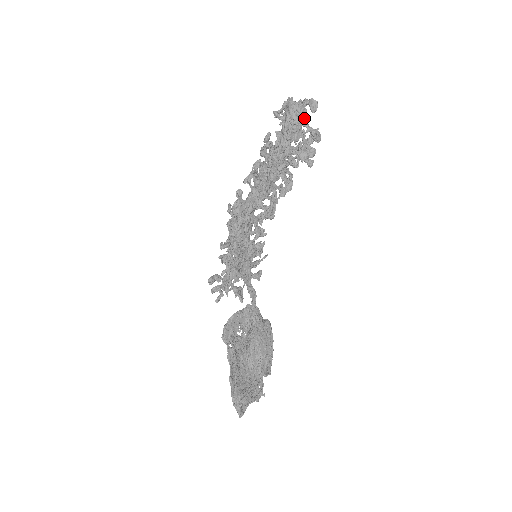
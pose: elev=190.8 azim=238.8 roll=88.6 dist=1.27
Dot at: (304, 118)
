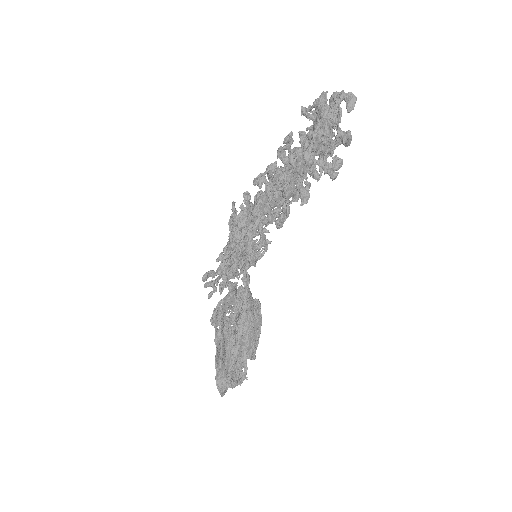
Dot at: occluded
